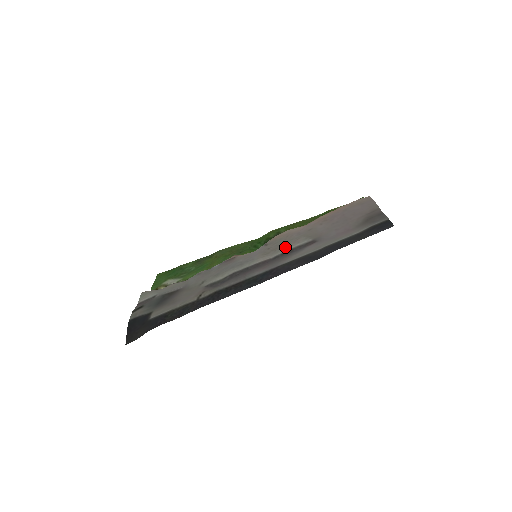
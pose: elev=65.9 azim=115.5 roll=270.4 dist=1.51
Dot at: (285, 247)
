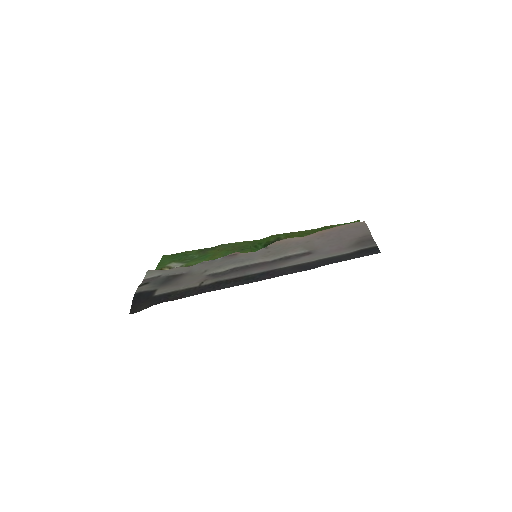
Dot at: (283, 253)
